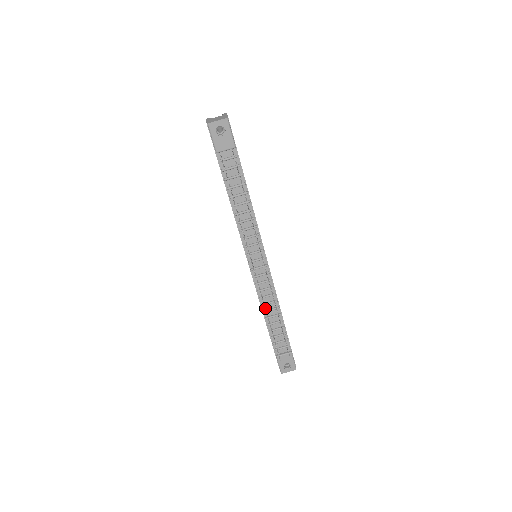
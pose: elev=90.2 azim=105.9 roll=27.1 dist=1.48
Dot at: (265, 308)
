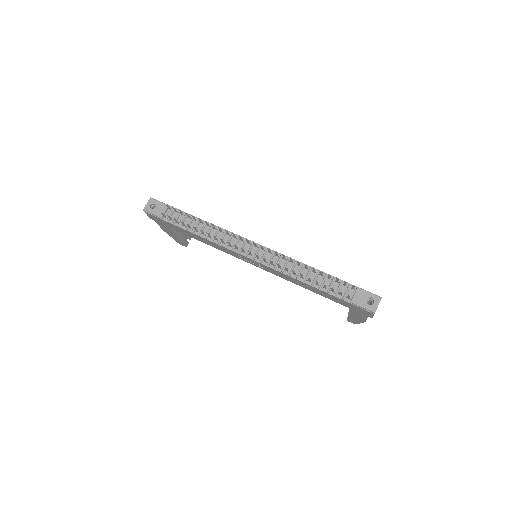
Dot at: (286, 267)
